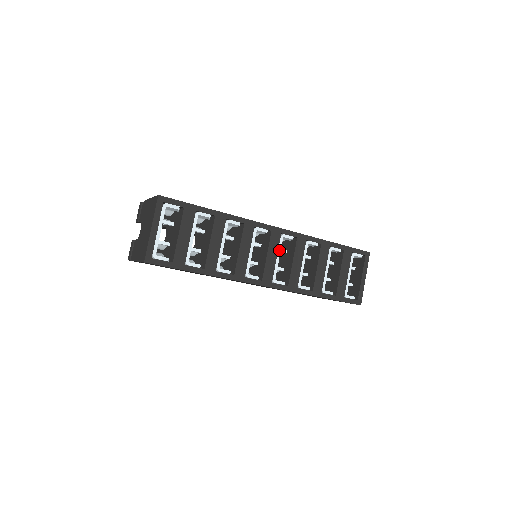
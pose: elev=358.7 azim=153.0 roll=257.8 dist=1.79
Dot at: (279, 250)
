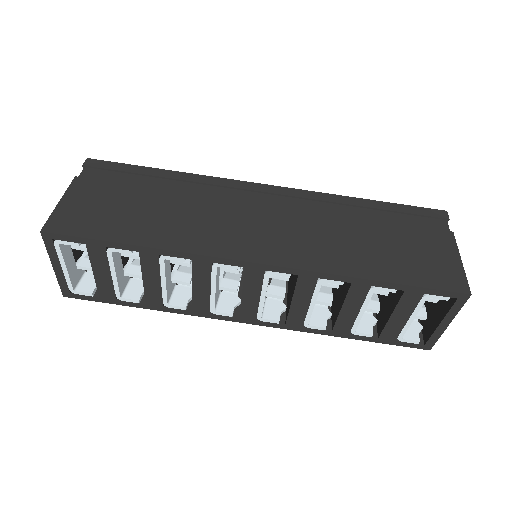
Dot at: (264, 289)
